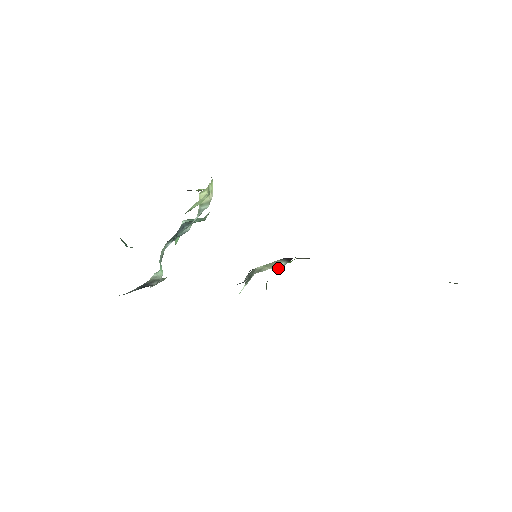
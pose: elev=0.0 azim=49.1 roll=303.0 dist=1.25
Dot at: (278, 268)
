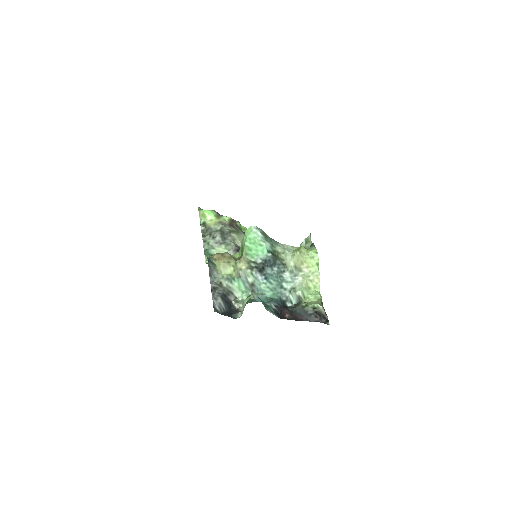
Dot at: occluded
